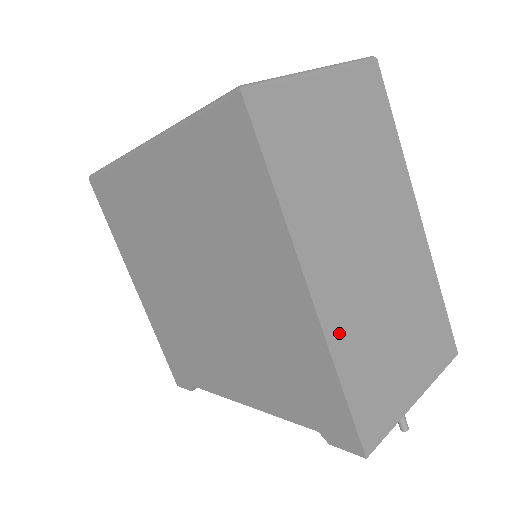
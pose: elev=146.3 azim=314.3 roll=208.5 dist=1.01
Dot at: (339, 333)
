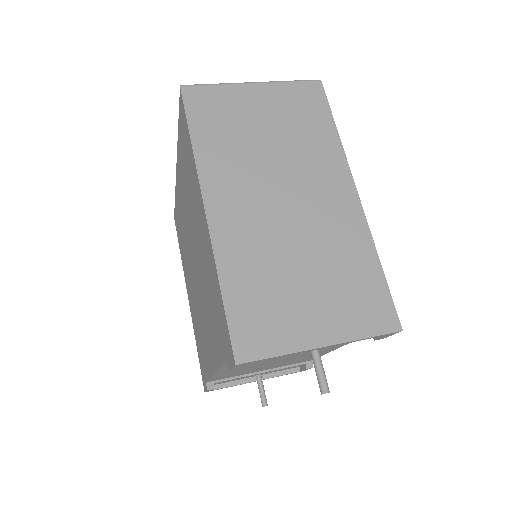
Dot at: (229, 249)
